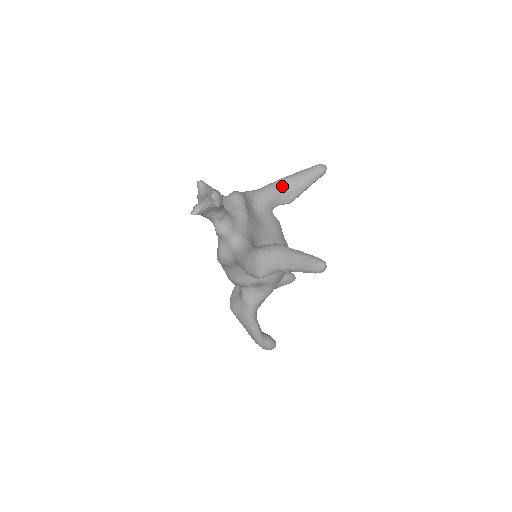
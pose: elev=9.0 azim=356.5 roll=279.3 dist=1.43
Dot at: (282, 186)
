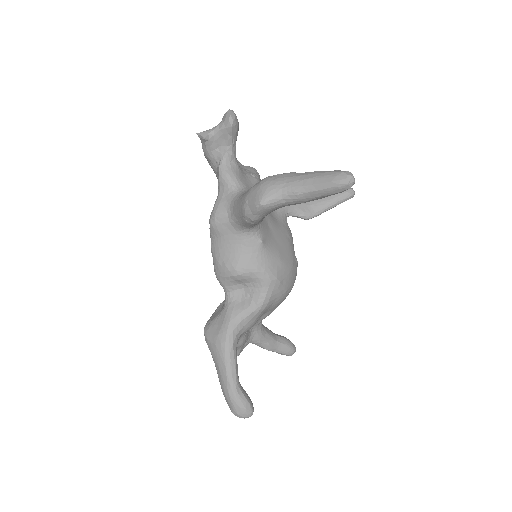
Dot at: occluded
